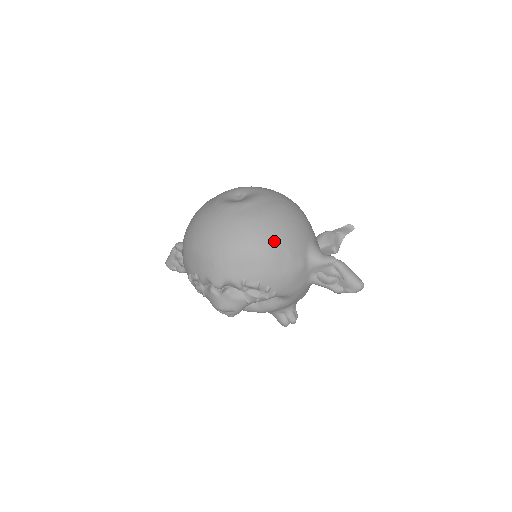
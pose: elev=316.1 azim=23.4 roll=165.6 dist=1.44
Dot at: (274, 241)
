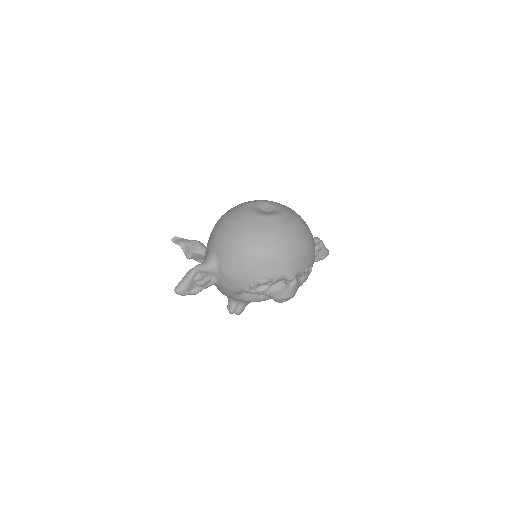
Dot at: (311, 234)
